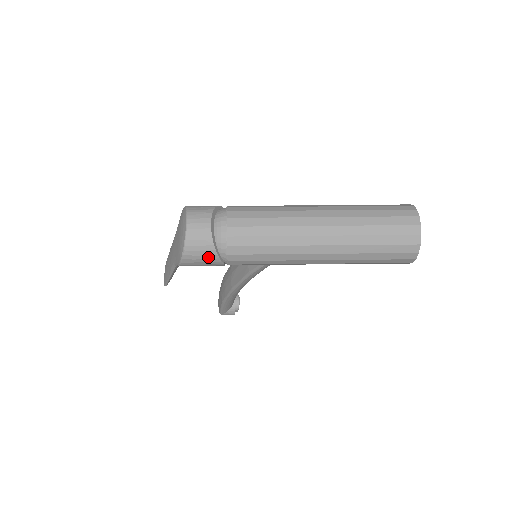
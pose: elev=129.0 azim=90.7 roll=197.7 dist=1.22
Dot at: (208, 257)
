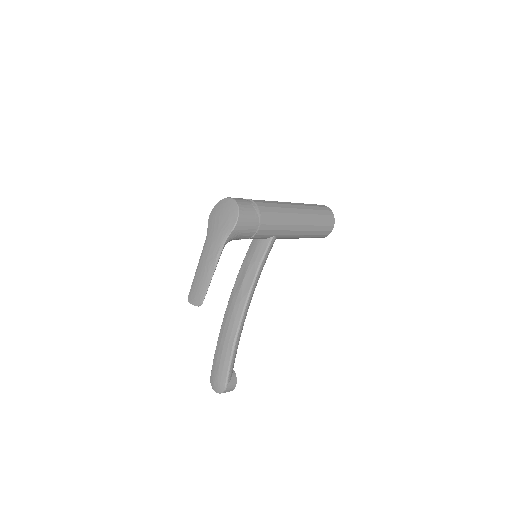
Dot at: (252, 213)
